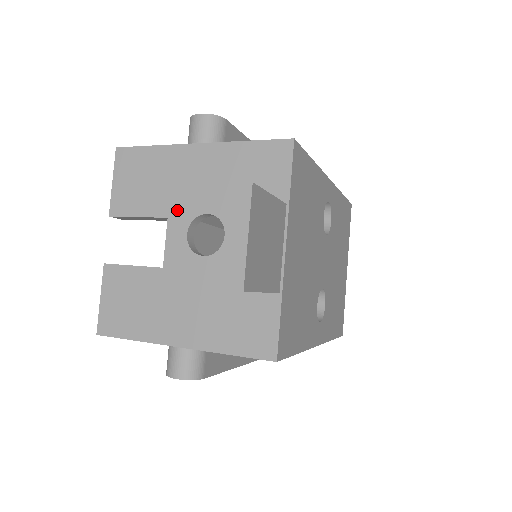
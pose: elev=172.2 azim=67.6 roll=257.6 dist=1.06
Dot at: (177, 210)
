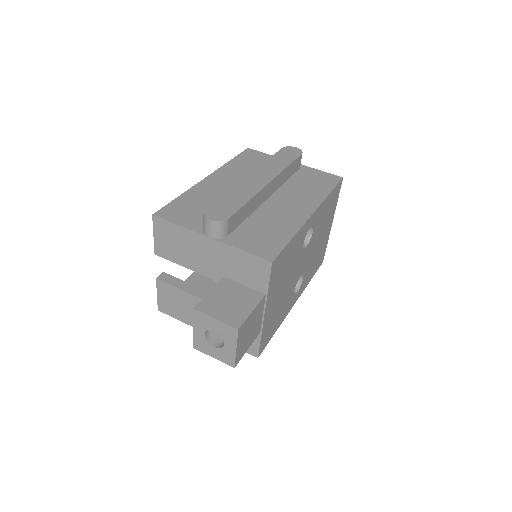
Dot at: (198, 322)
